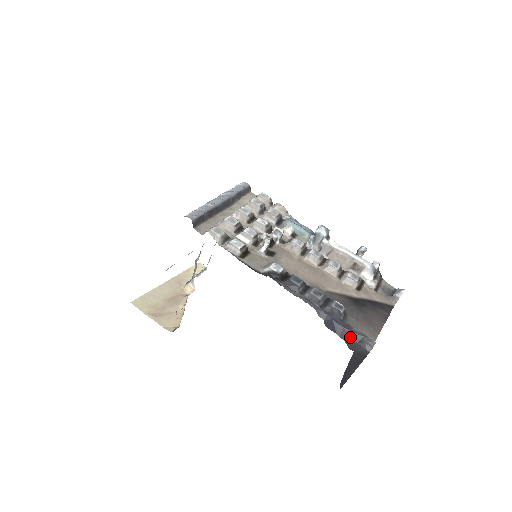
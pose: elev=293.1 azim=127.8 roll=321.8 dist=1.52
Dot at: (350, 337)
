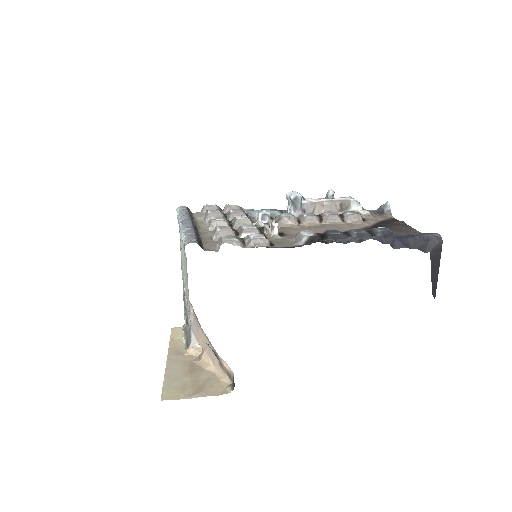
Dot at: (419, 242)
